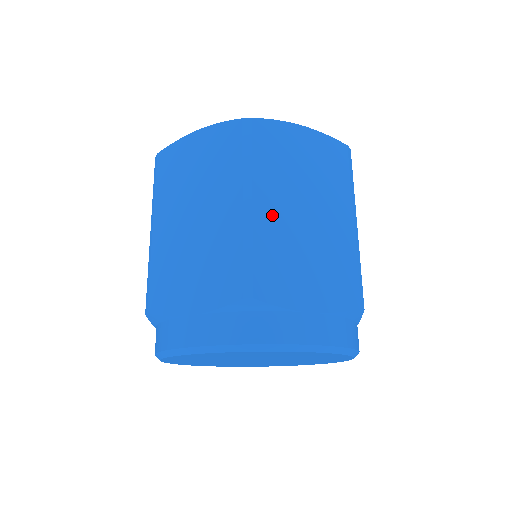
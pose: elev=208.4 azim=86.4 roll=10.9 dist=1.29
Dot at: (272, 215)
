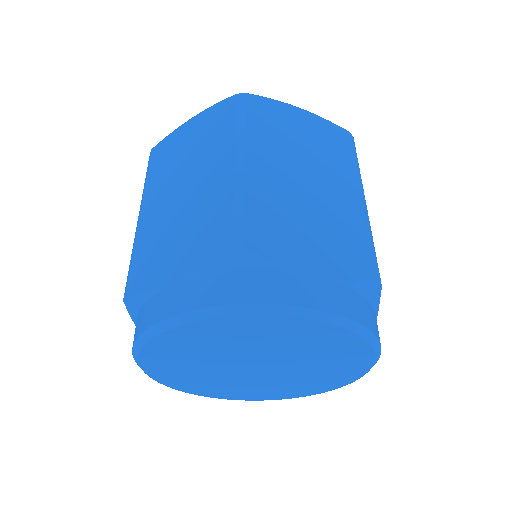
Dot at: (268, 175)
